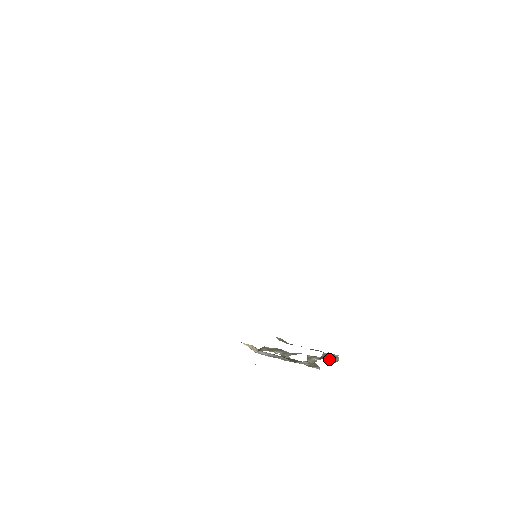
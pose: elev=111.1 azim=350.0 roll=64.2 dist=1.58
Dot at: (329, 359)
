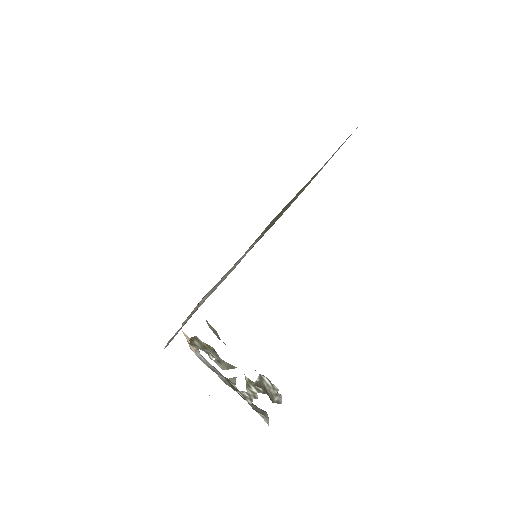
Dot at: (267, 392)
